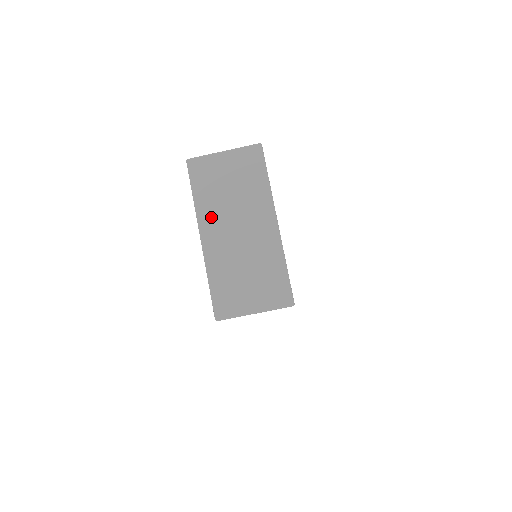
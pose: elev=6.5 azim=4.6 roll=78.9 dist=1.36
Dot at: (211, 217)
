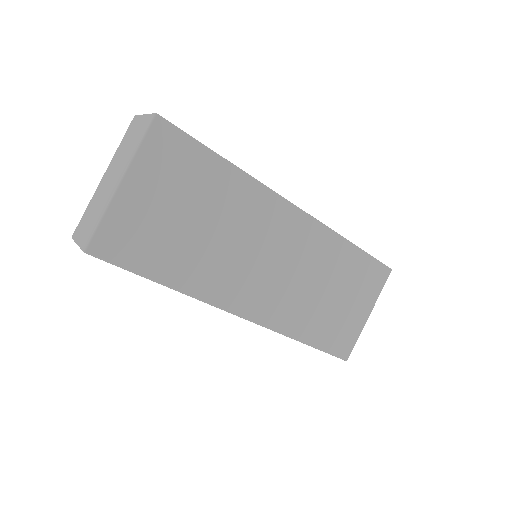
Dot at: (113, 163)
